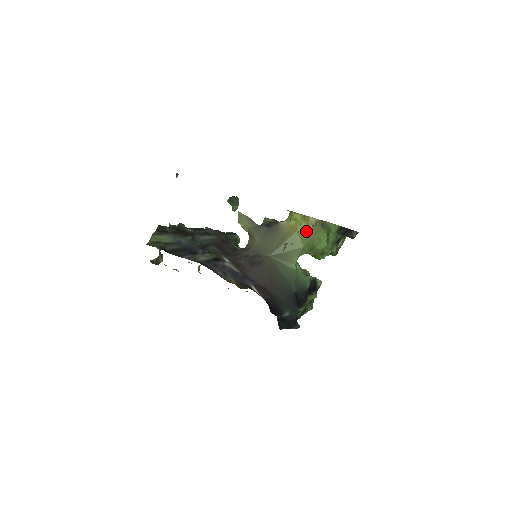
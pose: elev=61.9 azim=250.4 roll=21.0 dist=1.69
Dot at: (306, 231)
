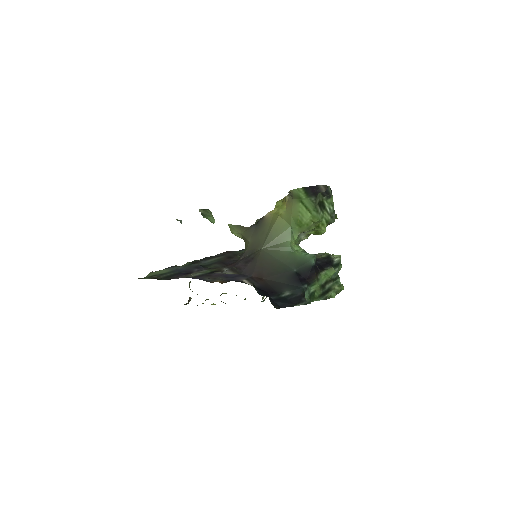
Dot at: (286, 211)
